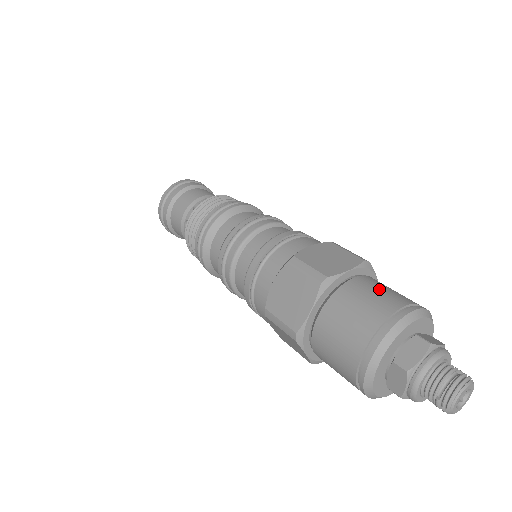
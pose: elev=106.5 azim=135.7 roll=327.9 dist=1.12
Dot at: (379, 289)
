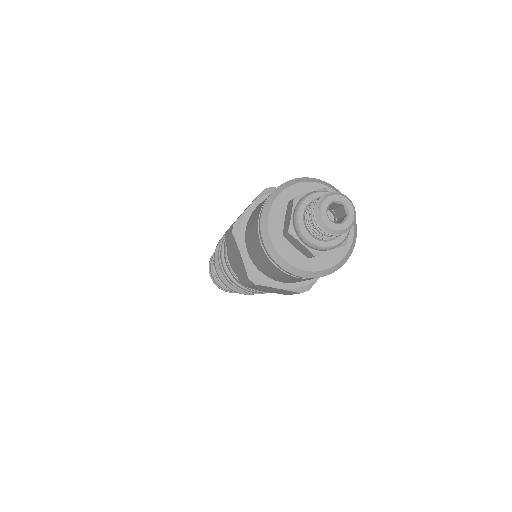
Dot at: occluded
